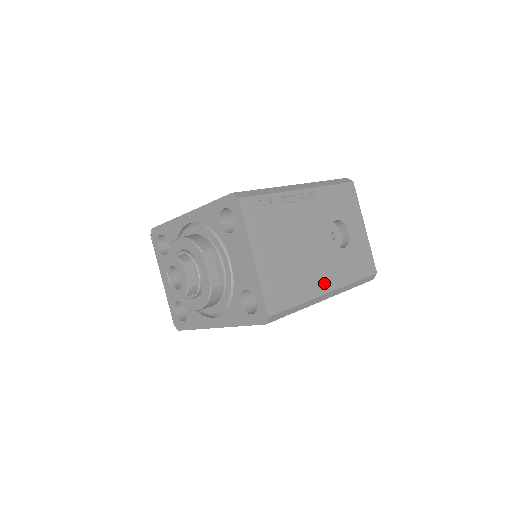
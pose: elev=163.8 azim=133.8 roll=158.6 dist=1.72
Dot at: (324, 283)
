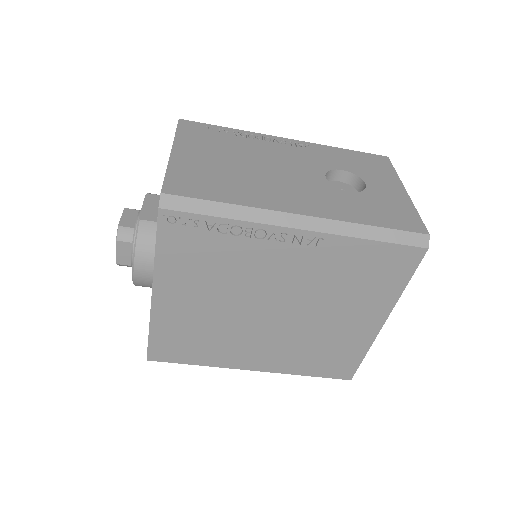
Dot at: (292, 204)
